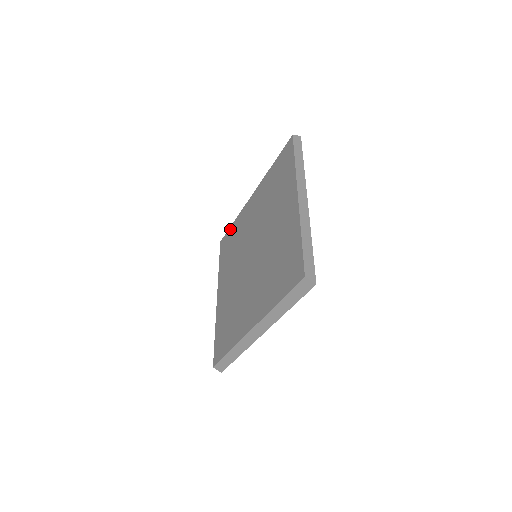
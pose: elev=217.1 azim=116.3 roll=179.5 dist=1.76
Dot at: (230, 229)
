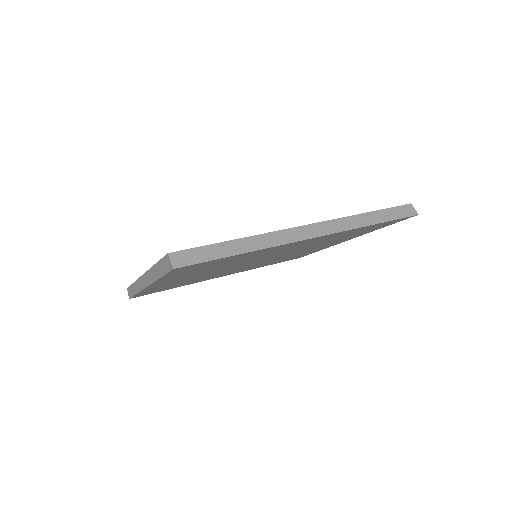
Dot at: occluded
